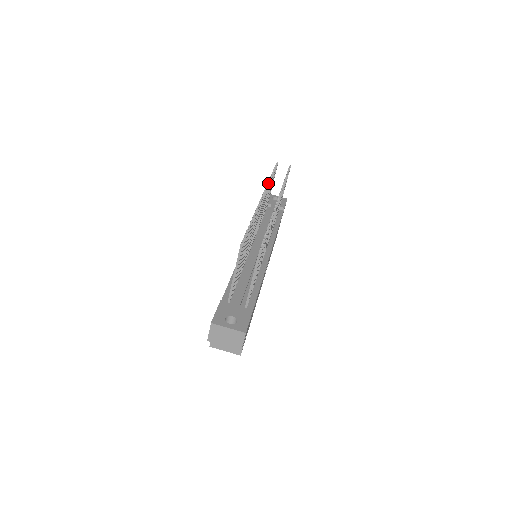
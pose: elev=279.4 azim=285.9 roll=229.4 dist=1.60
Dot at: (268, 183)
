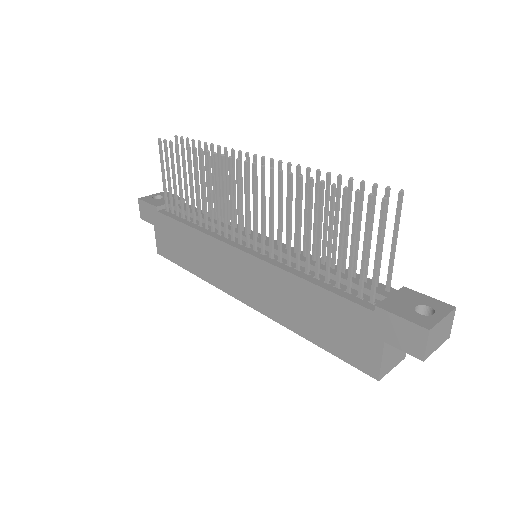
Dot at: (215, 152)
